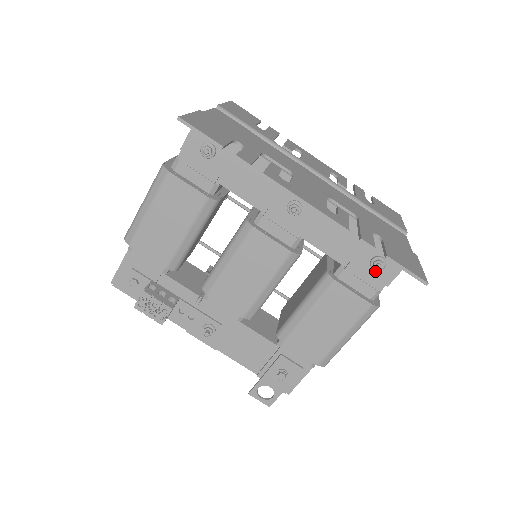
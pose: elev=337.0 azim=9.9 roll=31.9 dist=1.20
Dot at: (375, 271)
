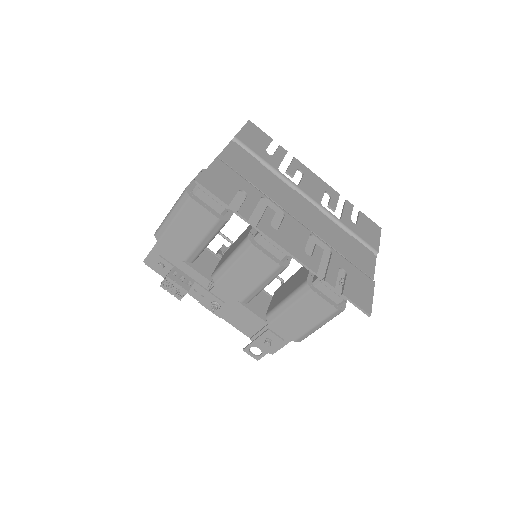
Dot at: occluded
